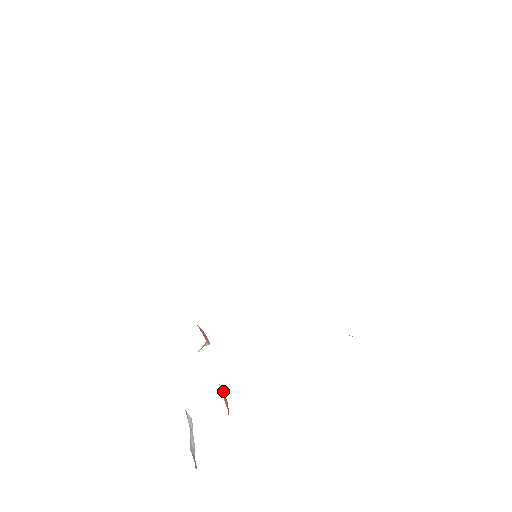
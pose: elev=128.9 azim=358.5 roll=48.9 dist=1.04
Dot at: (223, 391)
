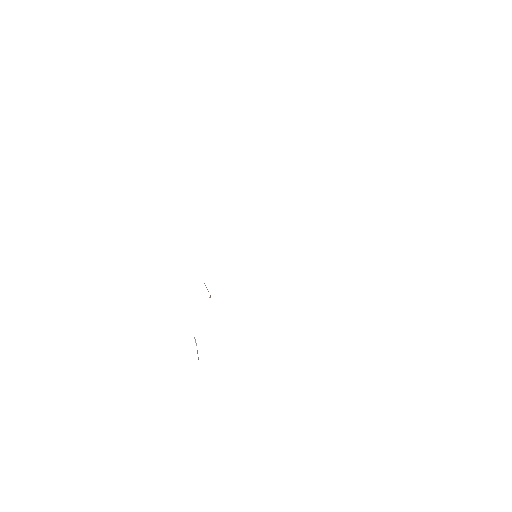
Dot at: occluded
